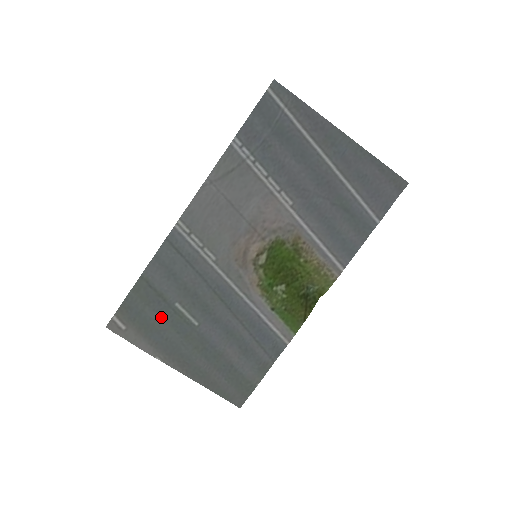
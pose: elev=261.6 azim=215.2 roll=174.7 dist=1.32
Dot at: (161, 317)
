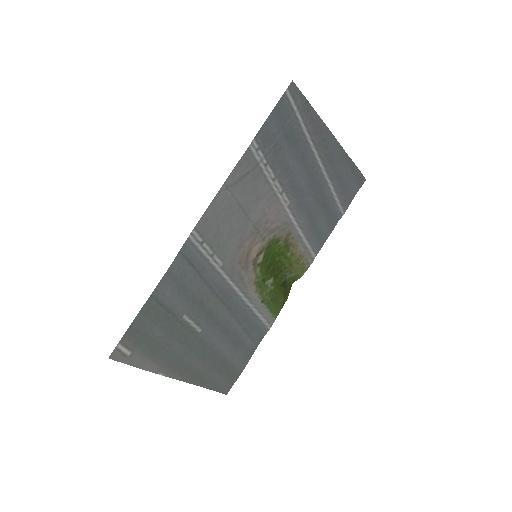
Dot at: (168, 333)
